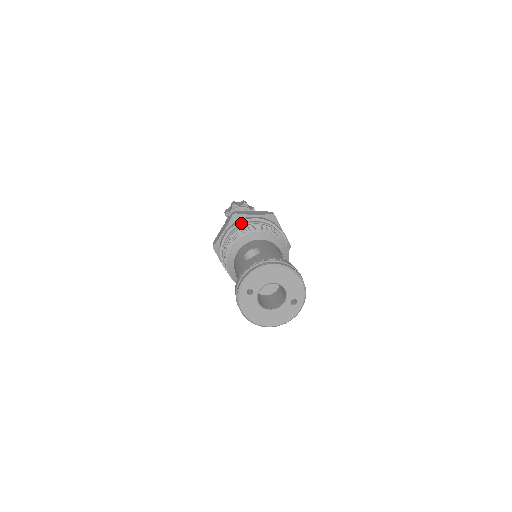
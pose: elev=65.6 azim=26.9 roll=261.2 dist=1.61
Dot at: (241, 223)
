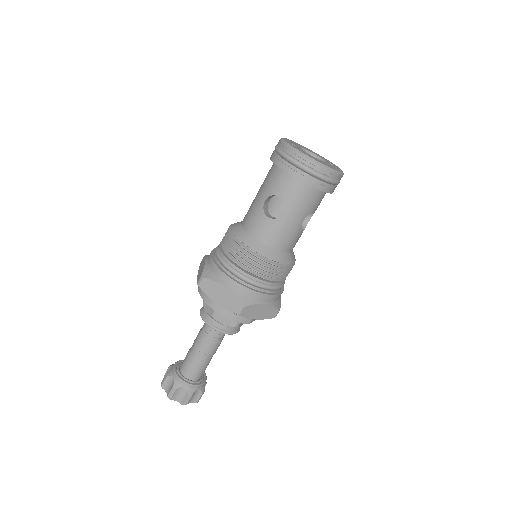
Dot at: occluded
